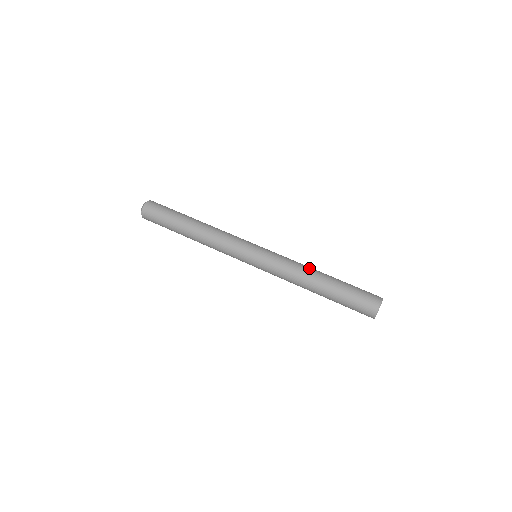
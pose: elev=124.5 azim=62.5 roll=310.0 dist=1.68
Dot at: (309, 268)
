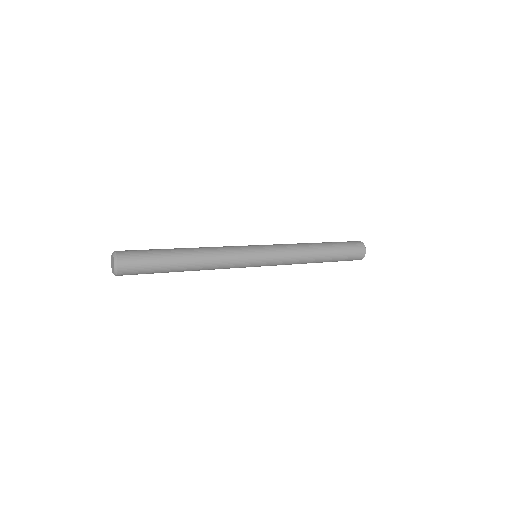
Dot at: (304, 243)
